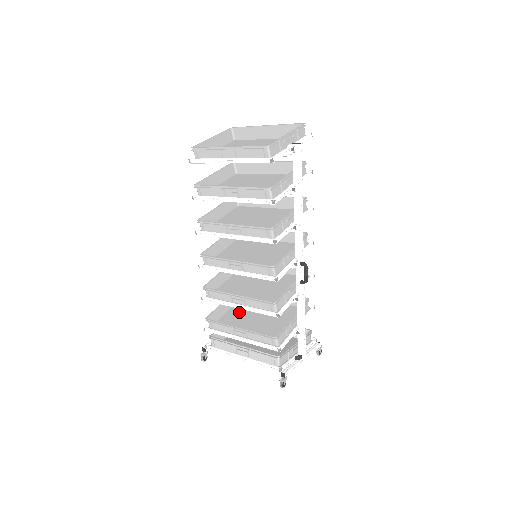
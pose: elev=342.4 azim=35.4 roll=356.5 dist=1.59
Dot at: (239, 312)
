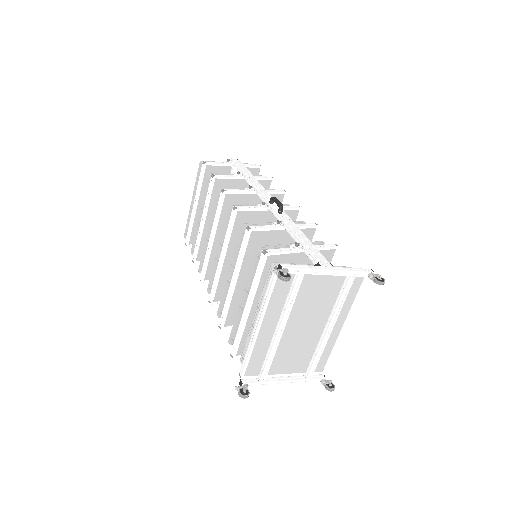
Dot at: occluded
